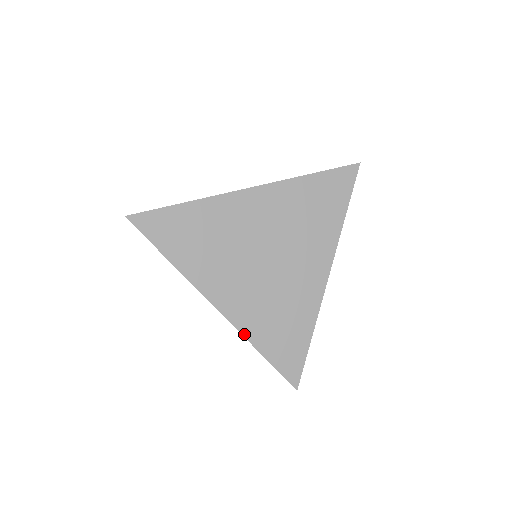
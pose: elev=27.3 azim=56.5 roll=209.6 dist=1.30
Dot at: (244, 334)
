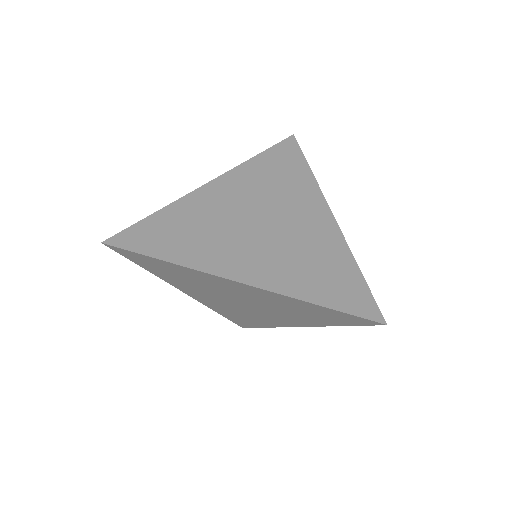
Dot at: (209, 307)
